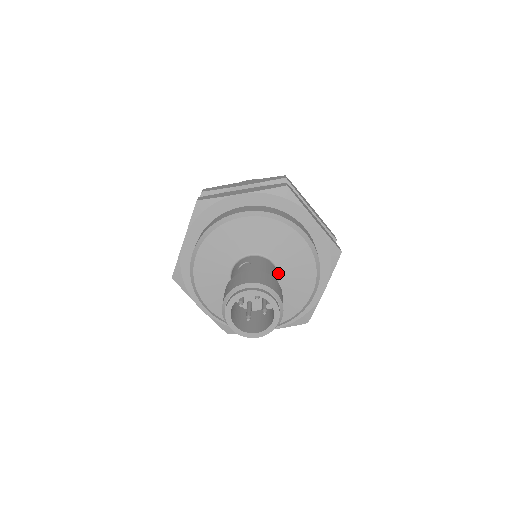
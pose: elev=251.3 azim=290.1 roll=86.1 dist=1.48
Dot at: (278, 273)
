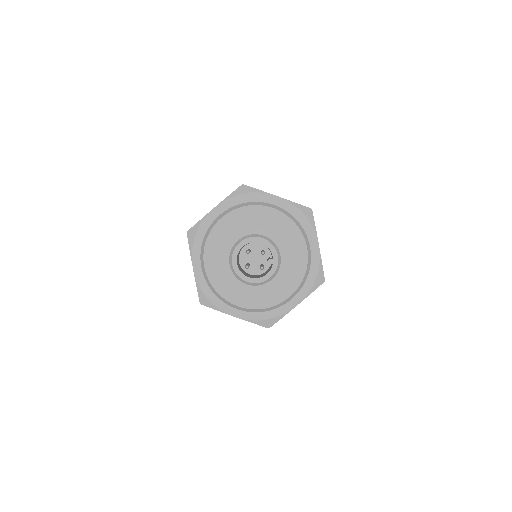
Dot at: occluded
